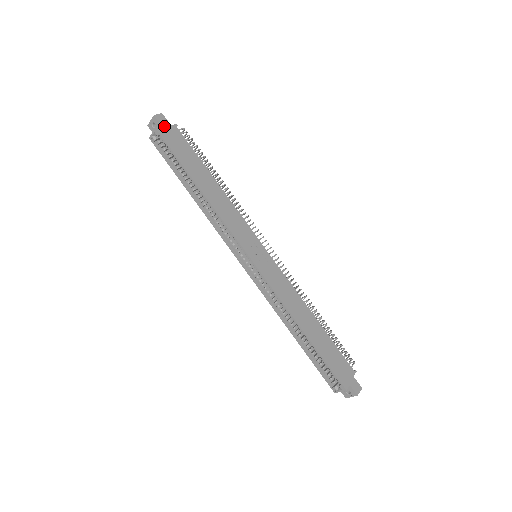
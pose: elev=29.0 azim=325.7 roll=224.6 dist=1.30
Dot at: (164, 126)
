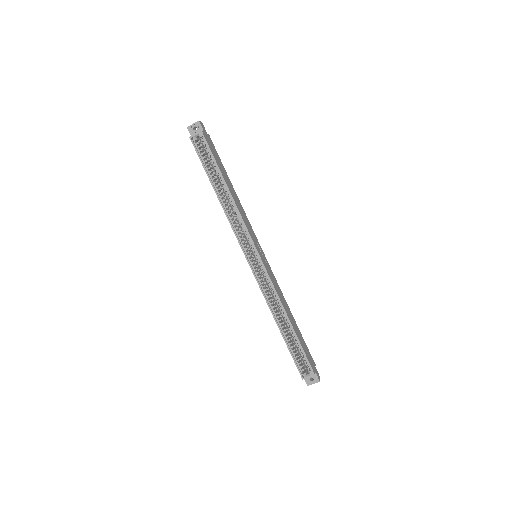
Dot at: (205, 132)
